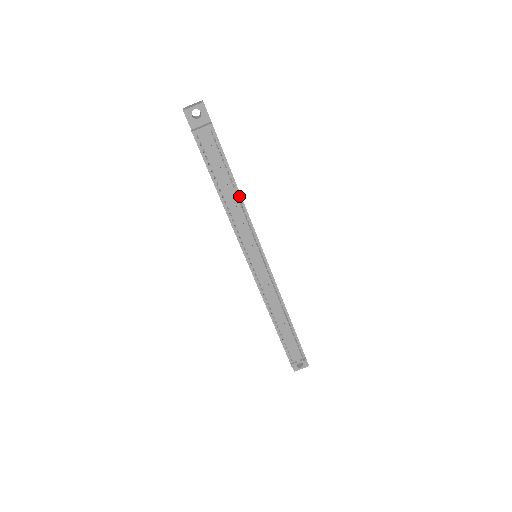
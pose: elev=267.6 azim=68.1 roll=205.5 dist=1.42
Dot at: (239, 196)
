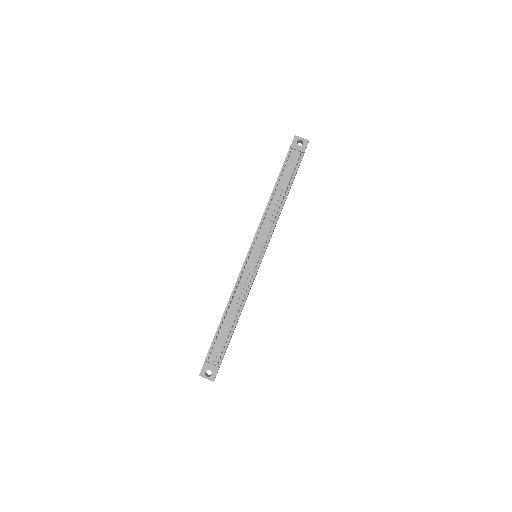
Dot at: (283, 203)
